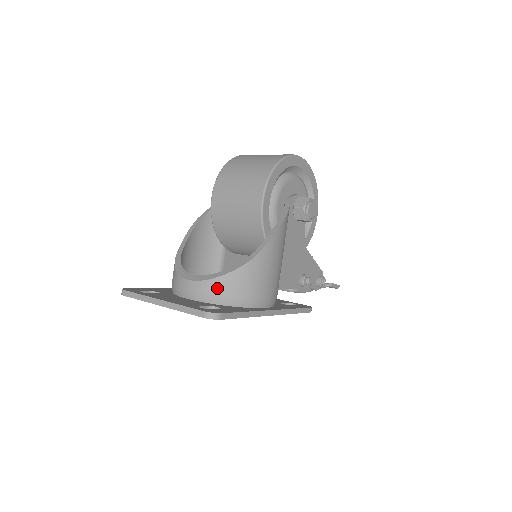
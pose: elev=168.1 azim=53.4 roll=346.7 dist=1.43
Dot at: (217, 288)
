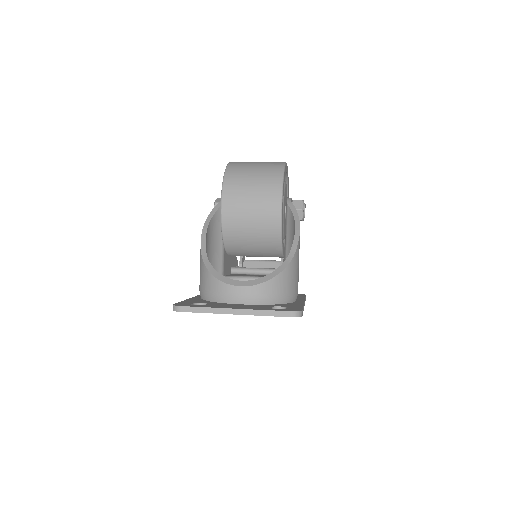
Dot at: (270, 290)
